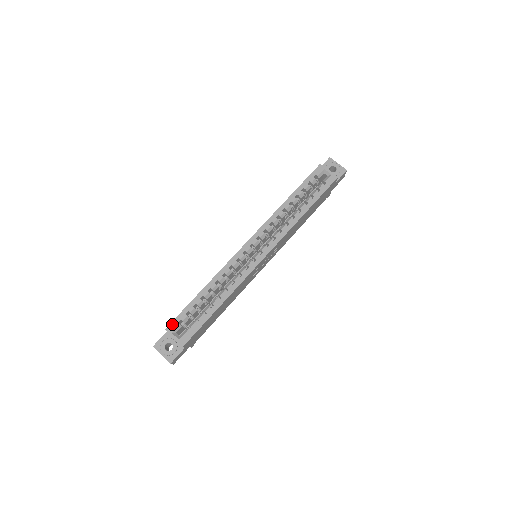
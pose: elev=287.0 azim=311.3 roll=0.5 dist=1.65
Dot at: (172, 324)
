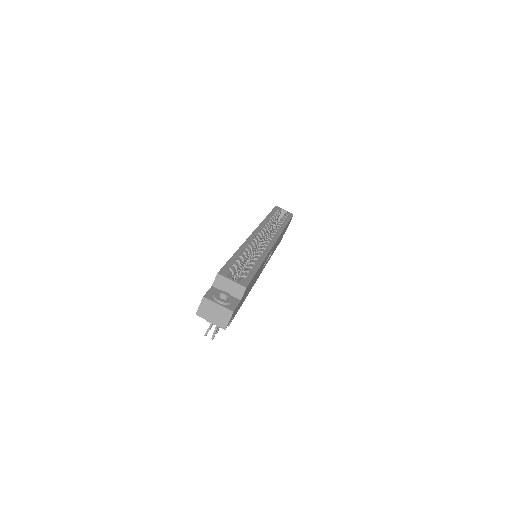
Dot at: (223, 270)
